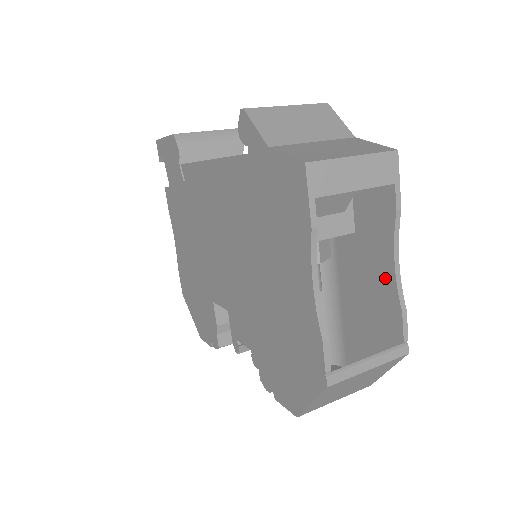
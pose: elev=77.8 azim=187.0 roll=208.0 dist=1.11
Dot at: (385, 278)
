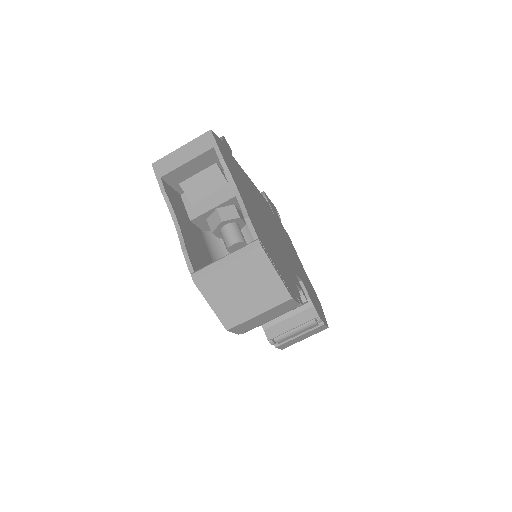
Dot at: occluded
